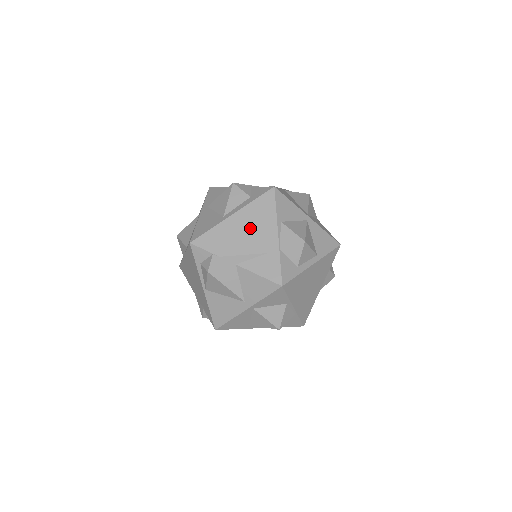
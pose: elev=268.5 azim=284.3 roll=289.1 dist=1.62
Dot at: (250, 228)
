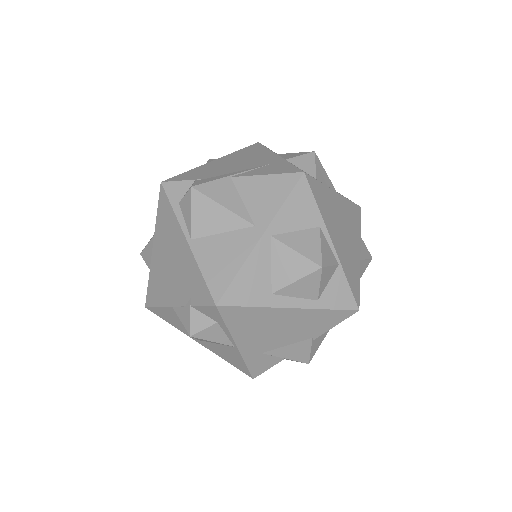
Dot at: (240, 160)
